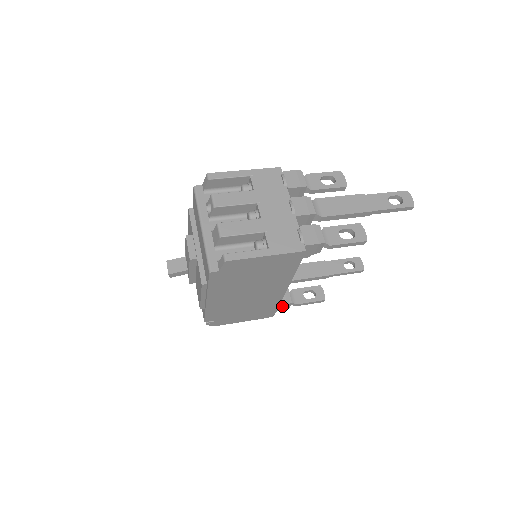
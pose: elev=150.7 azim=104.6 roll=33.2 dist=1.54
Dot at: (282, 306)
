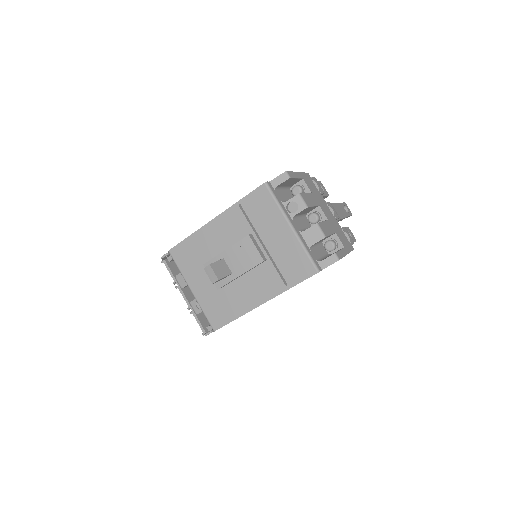
Dot at: occluded
